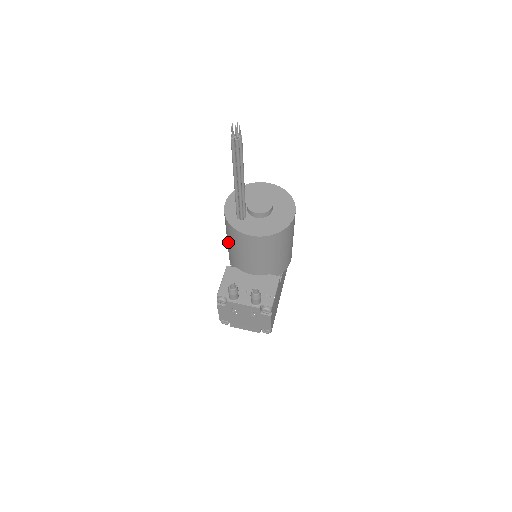
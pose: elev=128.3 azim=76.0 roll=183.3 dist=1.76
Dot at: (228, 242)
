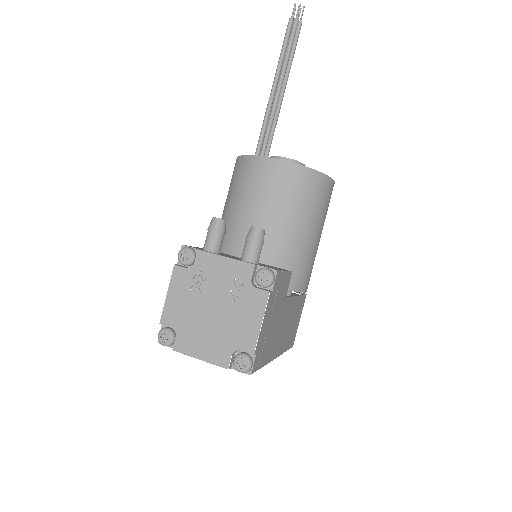
Dot at: (224, 211)
